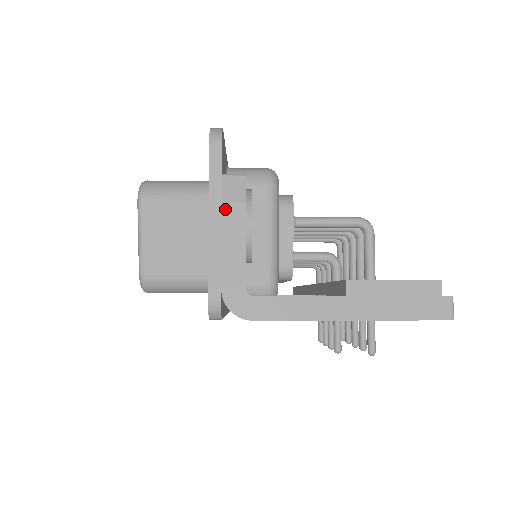
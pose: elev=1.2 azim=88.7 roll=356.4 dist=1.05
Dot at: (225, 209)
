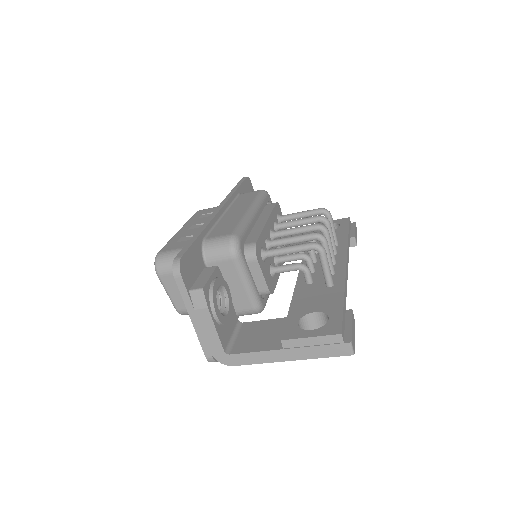
Dot at: (198, 313)
